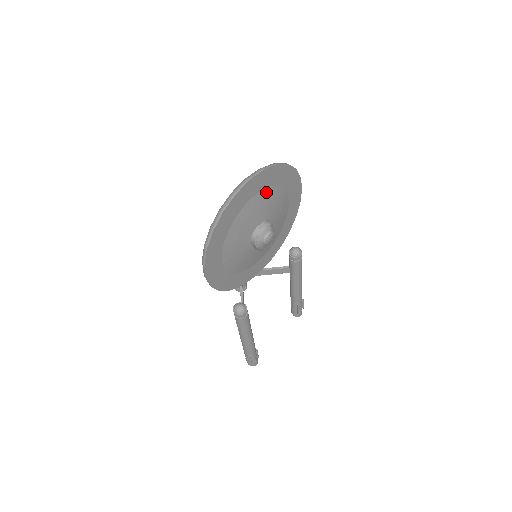
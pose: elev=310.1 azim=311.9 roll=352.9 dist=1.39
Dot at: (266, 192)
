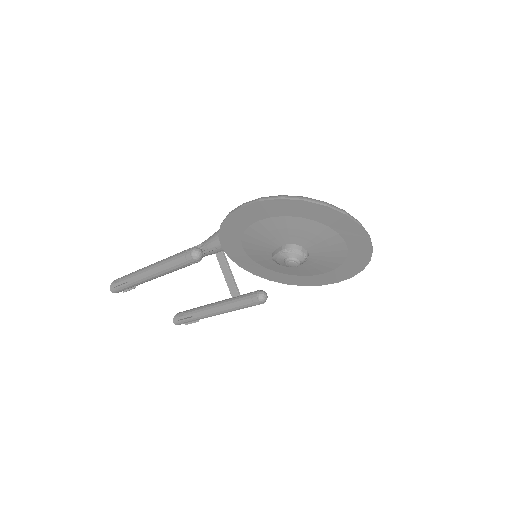
Dot at: (342, 246)
